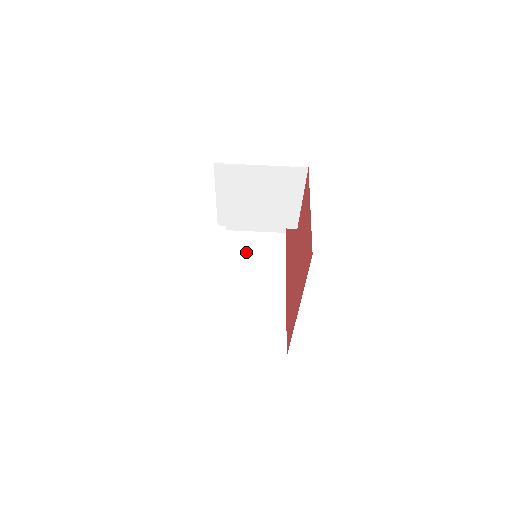
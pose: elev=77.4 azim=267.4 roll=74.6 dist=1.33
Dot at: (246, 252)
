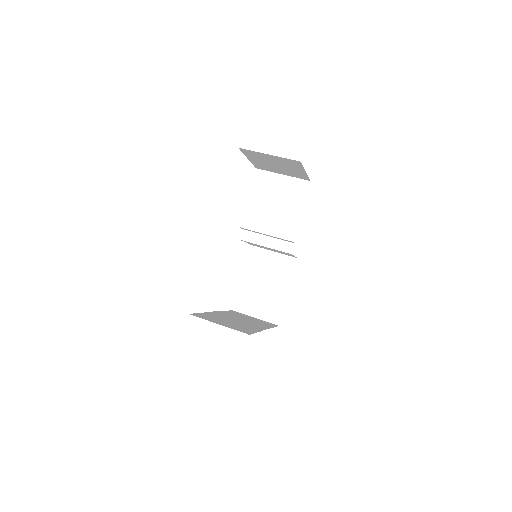
Dot at: (242, 316)
